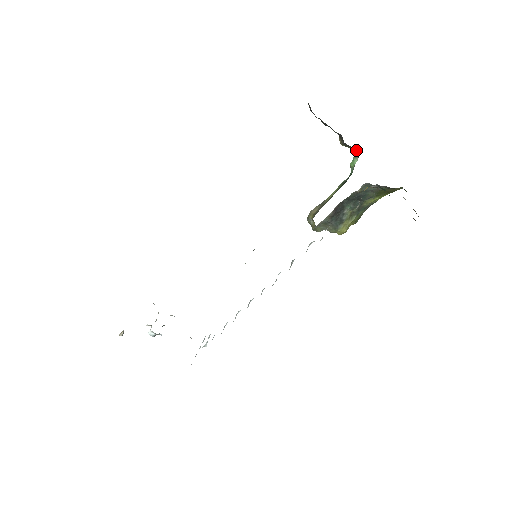
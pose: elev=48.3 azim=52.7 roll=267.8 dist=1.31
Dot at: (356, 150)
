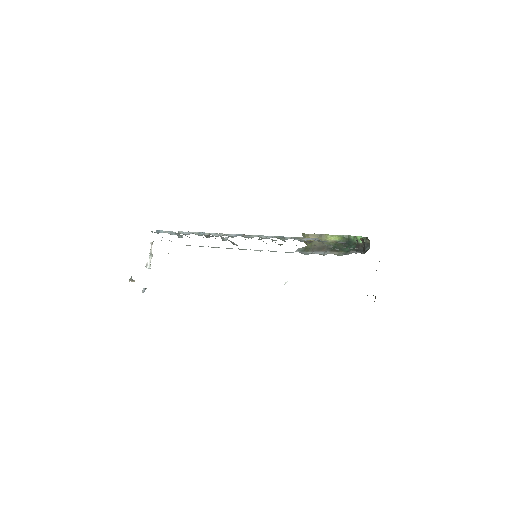
Dot at: (367, 239)
